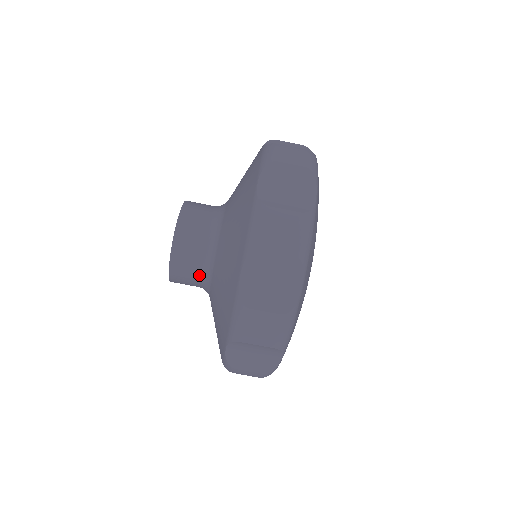
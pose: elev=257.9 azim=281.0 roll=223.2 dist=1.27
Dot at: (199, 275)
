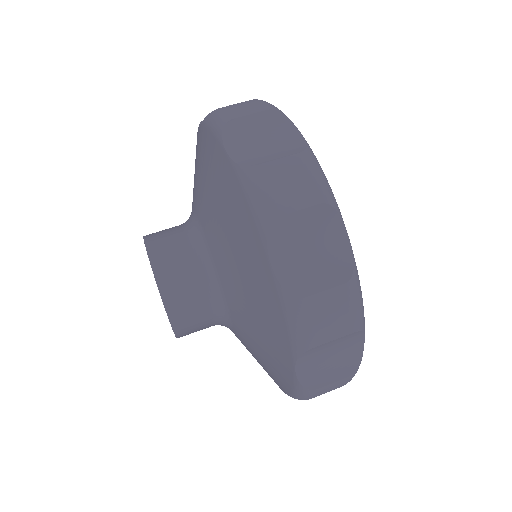
Dot at: (197, 272)
